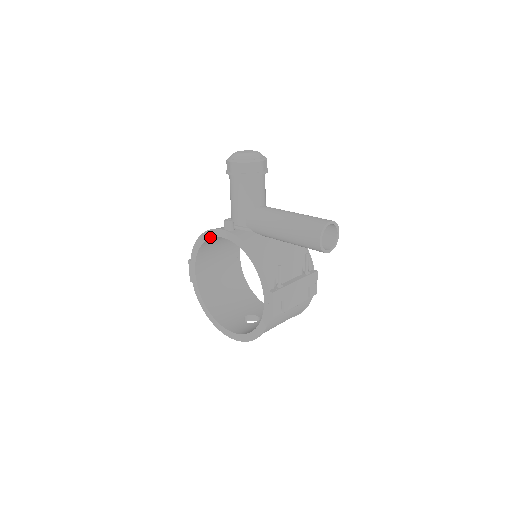
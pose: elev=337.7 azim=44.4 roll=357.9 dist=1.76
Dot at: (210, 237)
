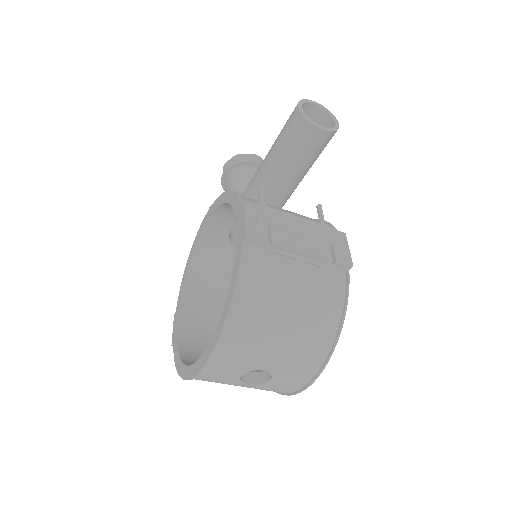
Dot at: (194, 246)
